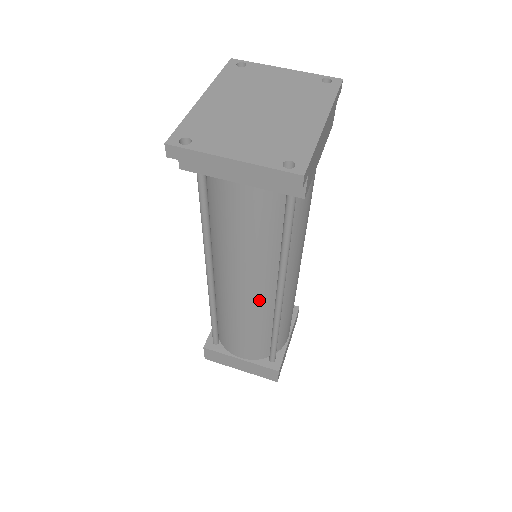
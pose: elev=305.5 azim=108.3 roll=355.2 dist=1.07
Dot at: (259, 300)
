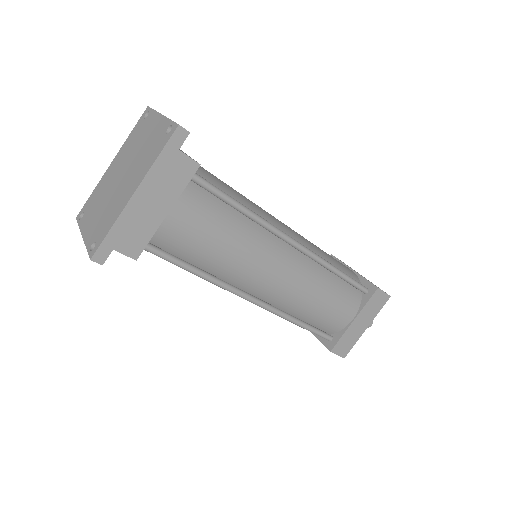
Dot at: occluded
